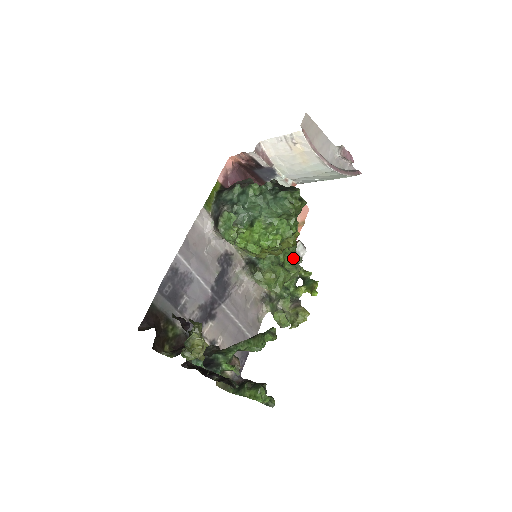
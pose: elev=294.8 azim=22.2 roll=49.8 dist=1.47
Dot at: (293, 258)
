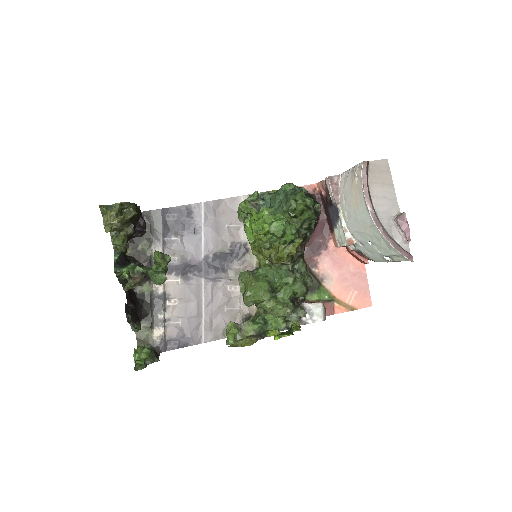
Dot at: (298, 305)
